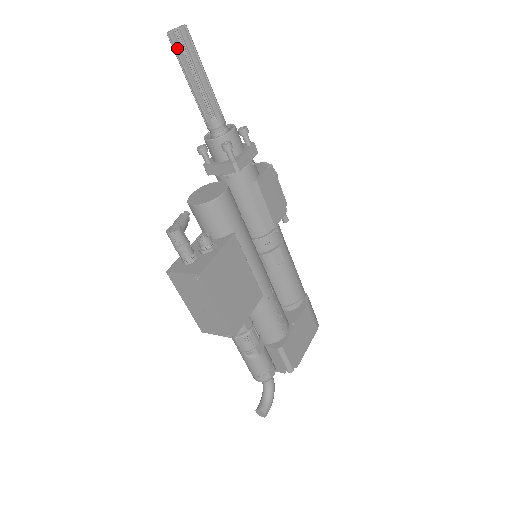
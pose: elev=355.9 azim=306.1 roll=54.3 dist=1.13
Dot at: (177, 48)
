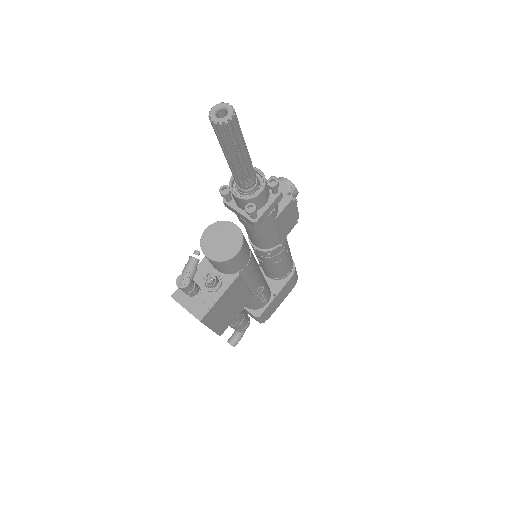
Dot at: (218, 132)
